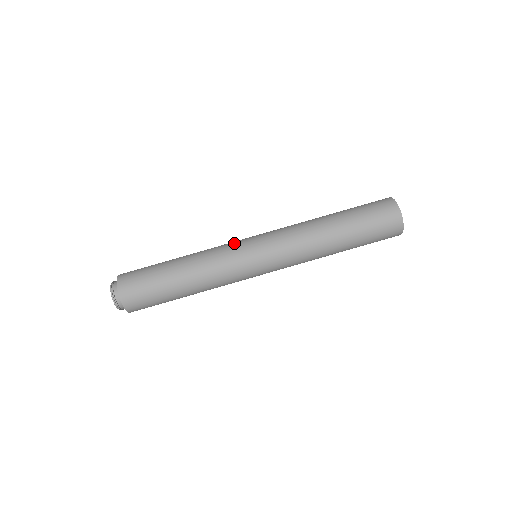
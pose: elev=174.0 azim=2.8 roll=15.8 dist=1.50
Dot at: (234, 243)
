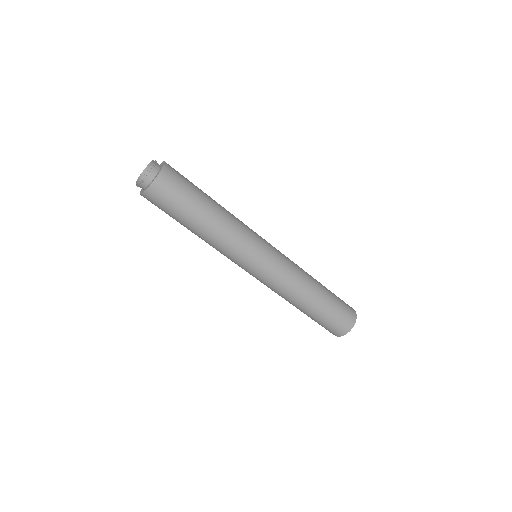
Dot at: occluded
